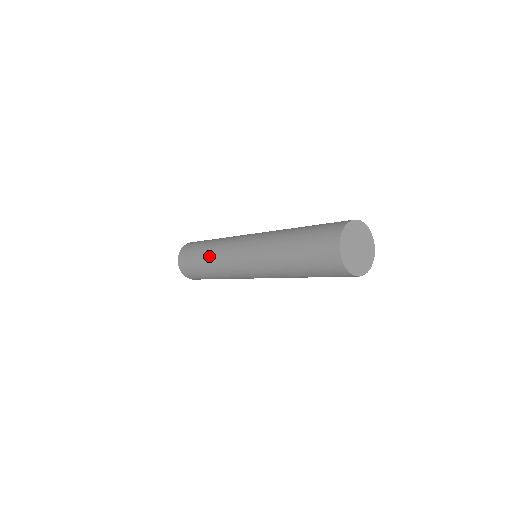
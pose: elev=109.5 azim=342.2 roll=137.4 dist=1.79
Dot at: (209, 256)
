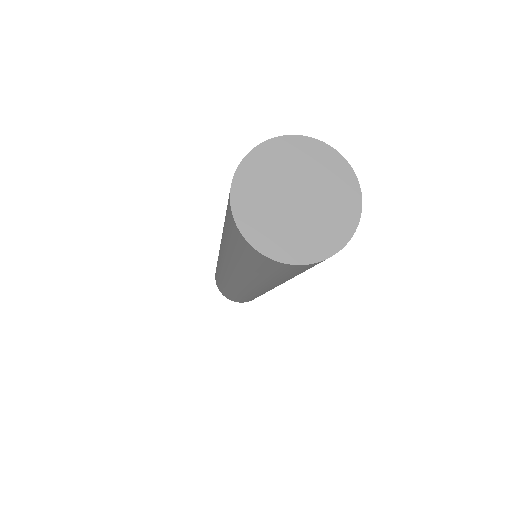
Dot at: occluded
